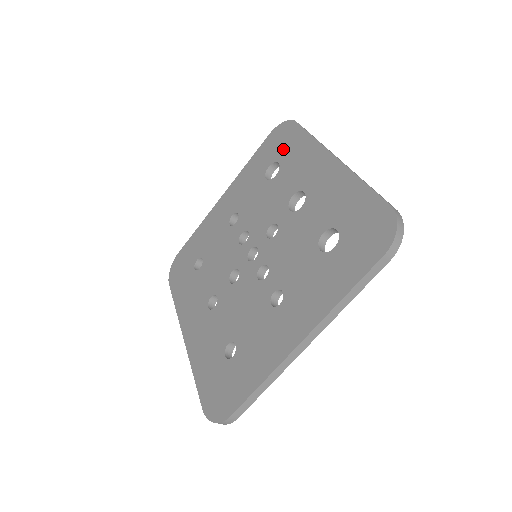
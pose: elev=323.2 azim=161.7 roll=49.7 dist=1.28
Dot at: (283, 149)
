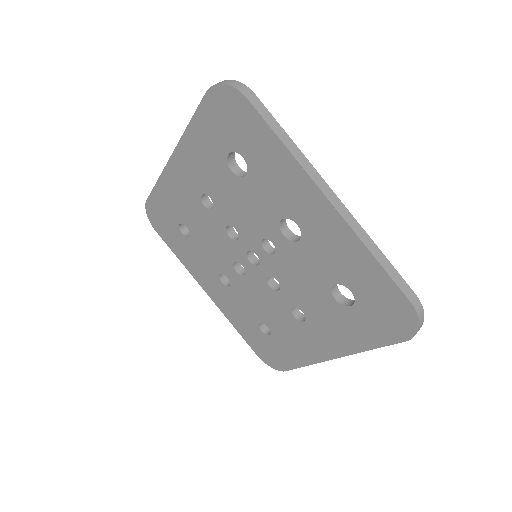
Dot at: (242, 139)
